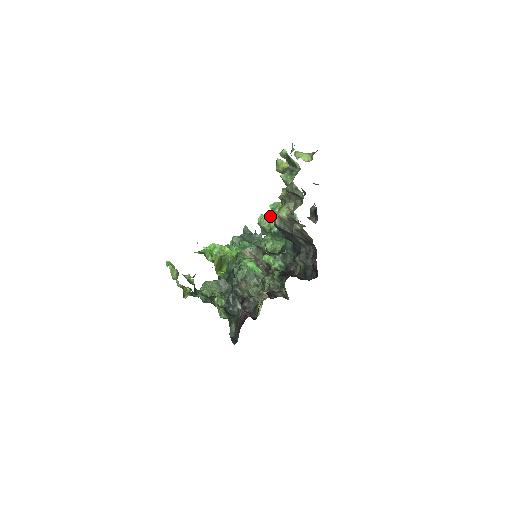
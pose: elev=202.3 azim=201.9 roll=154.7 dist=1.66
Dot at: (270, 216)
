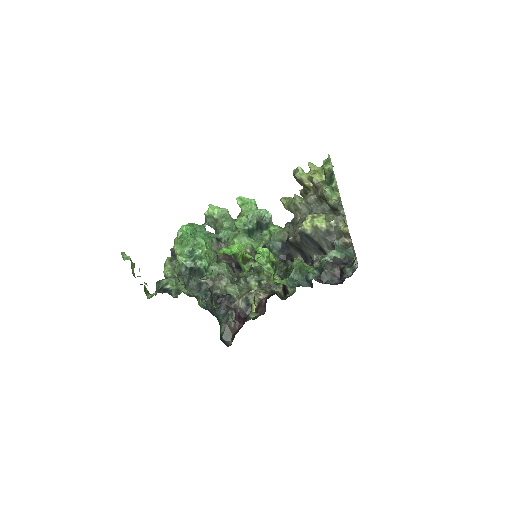
Dot at: occluded
